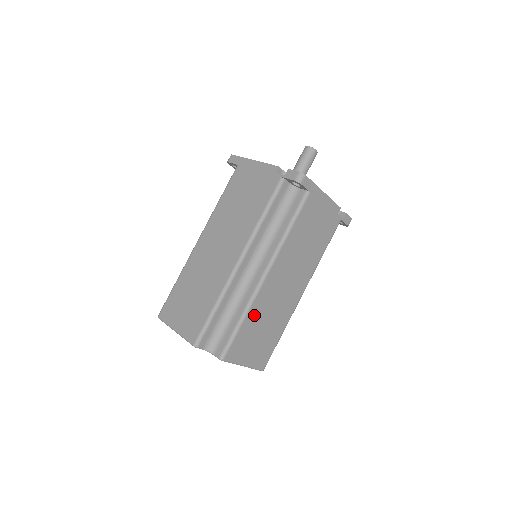
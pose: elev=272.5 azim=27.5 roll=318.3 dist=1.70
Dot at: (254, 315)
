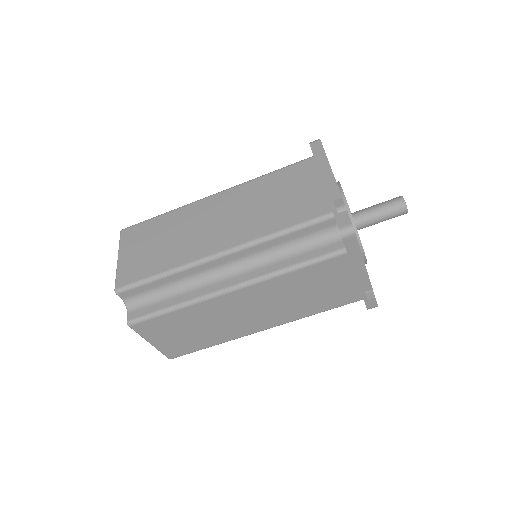
Dot at: (192, 313)
